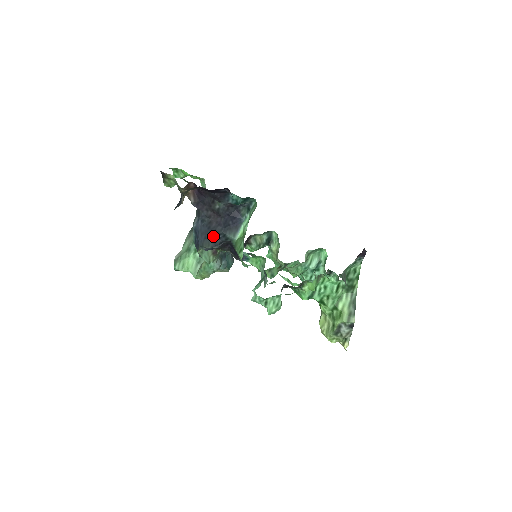
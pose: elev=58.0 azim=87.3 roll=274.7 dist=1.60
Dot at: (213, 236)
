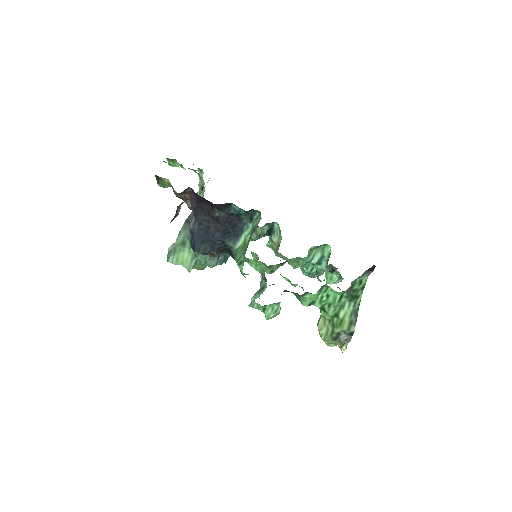
Dot at: (211, 241)
